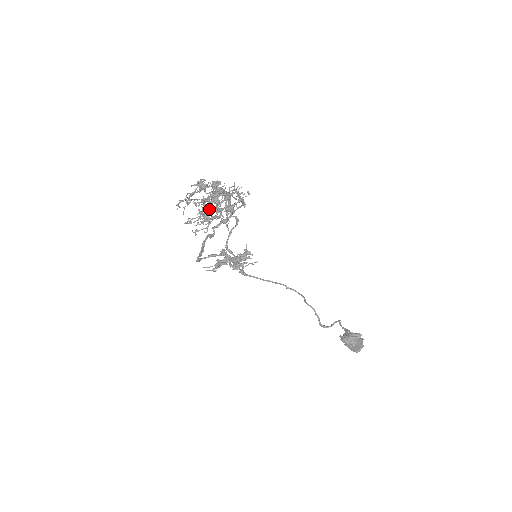
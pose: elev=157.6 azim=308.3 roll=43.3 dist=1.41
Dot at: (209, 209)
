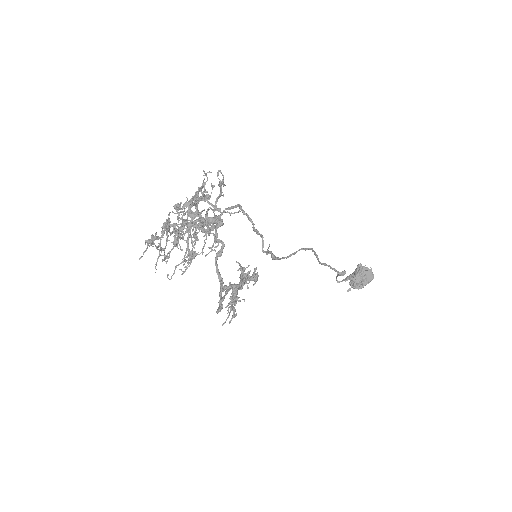
Dot at: (197, 228)
